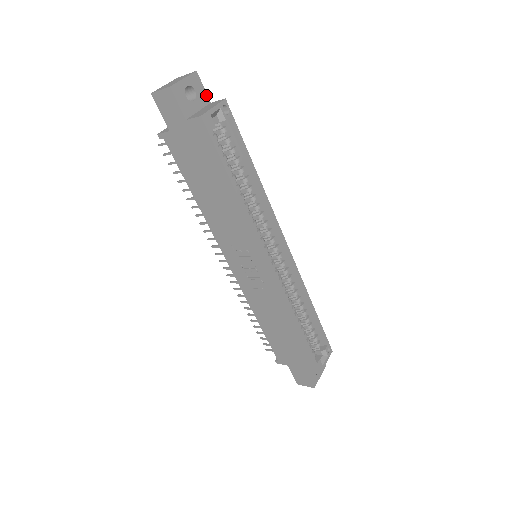
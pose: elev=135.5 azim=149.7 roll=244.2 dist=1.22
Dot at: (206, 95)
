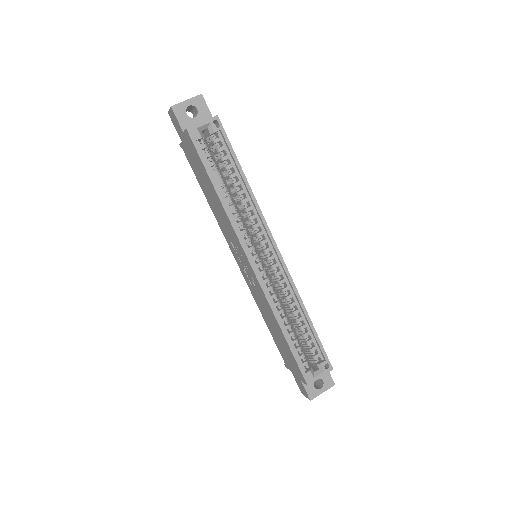
Dot at: (209, 113)
